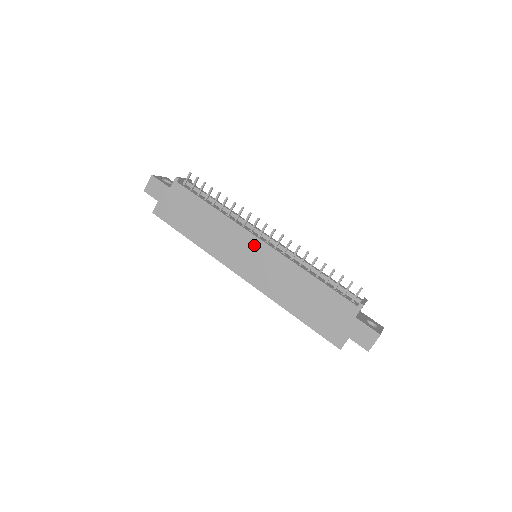
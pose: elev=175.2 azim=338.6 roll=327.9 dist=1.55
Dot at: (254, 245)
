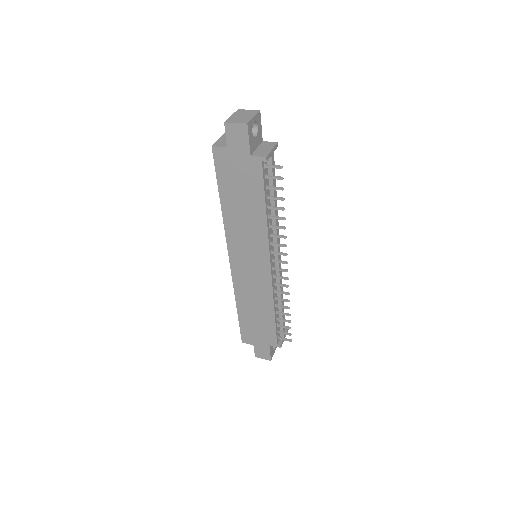
Dot at: (262, 263)
